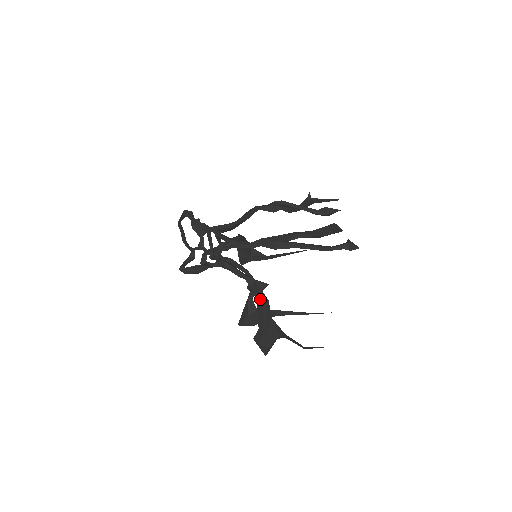
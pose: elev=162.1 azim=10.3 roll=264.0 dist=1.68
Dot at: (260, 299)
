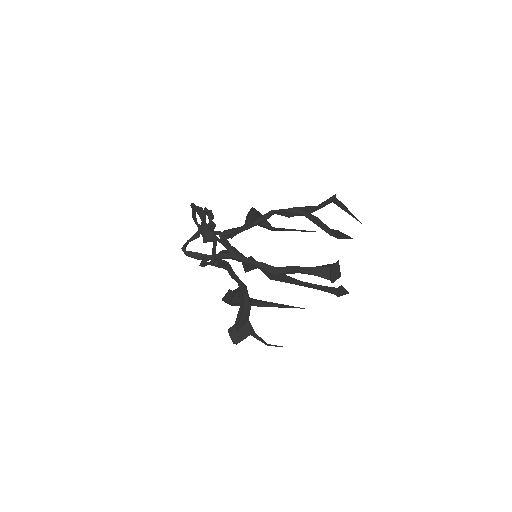
Dot at: (244, 305)
